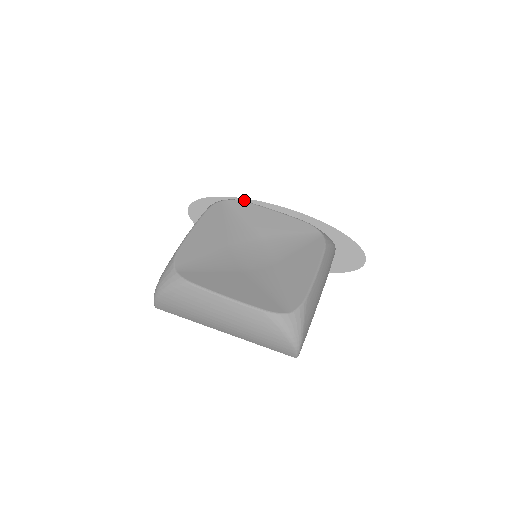
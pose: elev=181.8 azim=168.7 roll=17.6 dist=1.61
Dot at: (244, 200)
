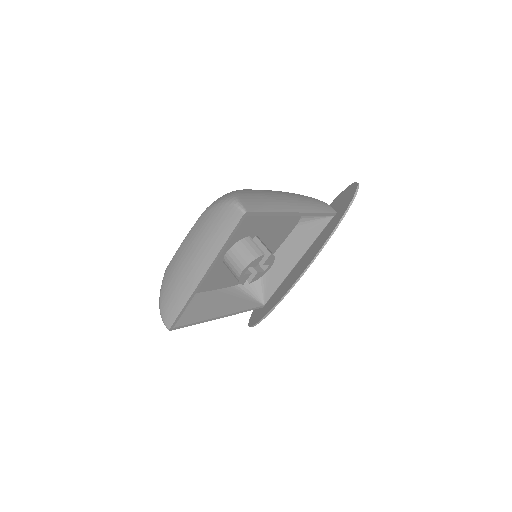
Dot at: occluded
